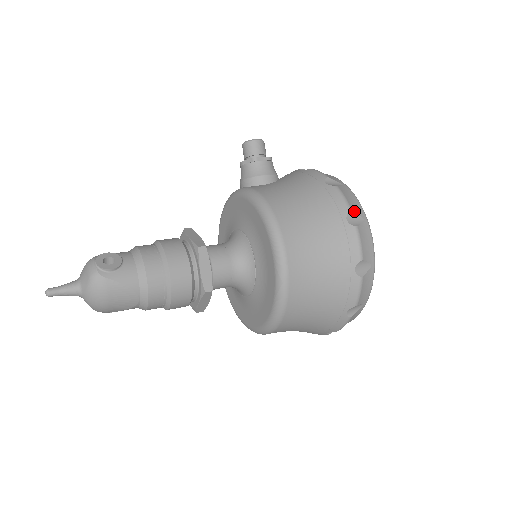
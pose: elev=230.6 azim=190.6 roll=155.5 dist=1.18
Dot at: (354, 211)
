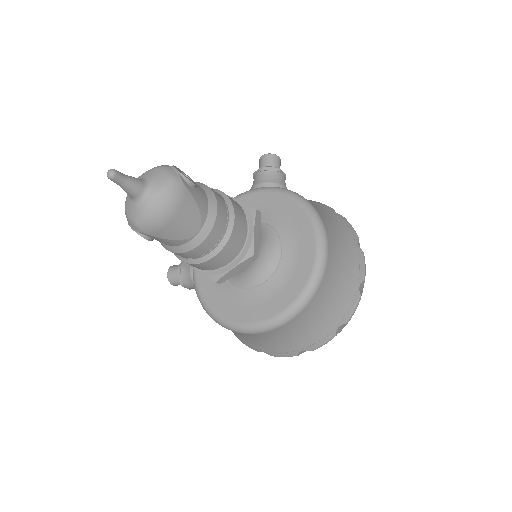
Dot at: occluded
